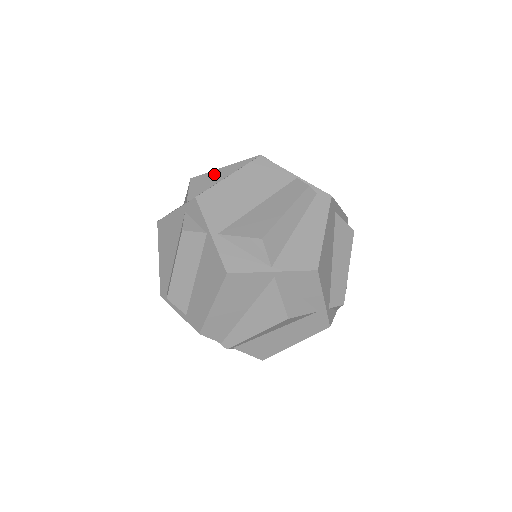
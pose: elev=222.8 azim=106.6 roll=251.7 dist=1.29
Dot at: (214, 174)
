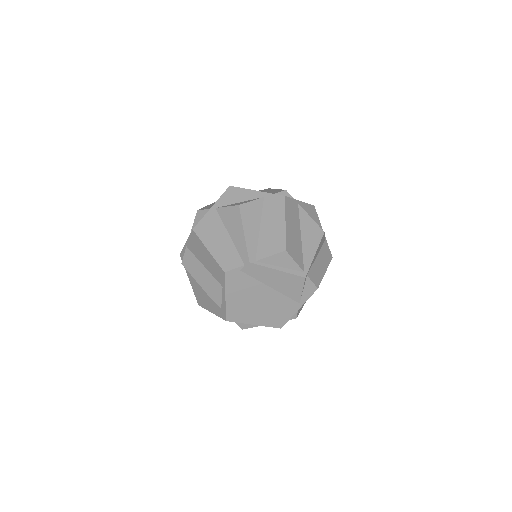
Dot at: occluded
